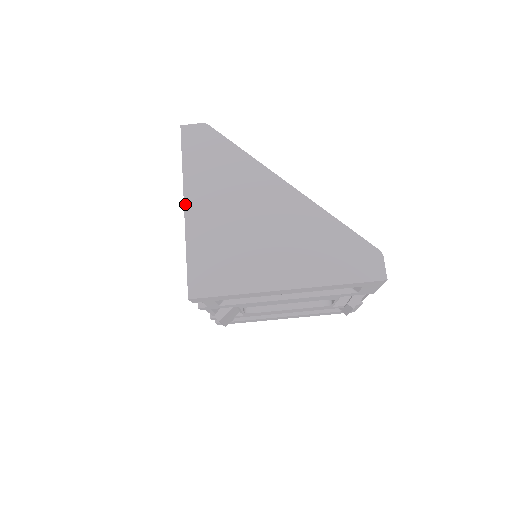
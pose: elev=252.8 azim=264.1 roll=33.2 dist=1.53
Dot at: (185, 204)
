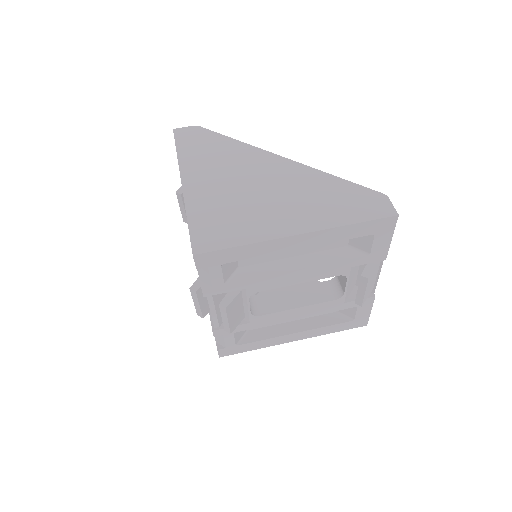
Dot at: (182, 181)
